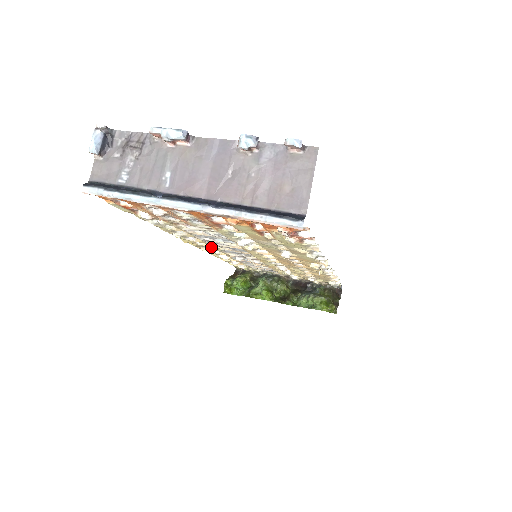
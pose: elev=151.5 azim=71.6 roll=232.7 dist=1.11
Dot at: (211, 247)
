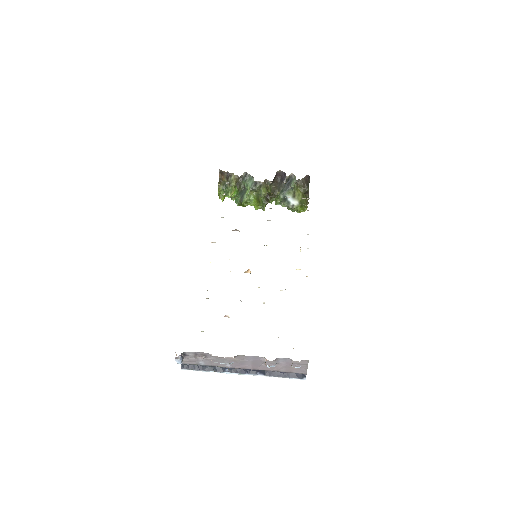
Dot at: occluded
